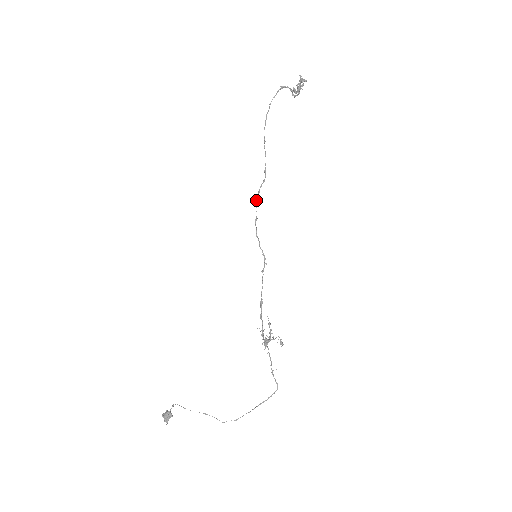
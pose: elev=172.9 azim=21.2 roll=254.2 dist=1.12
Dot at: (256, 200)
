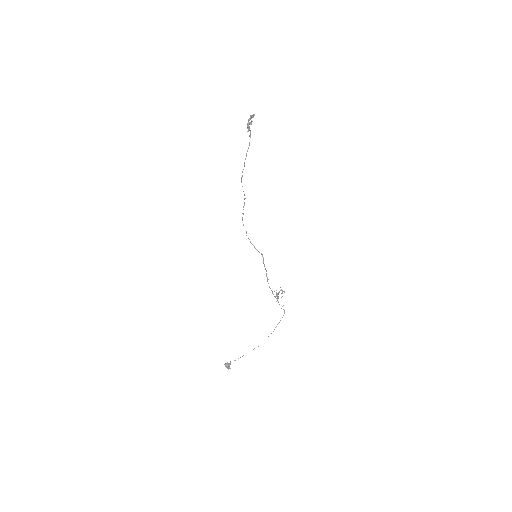
Dot at: occluded
